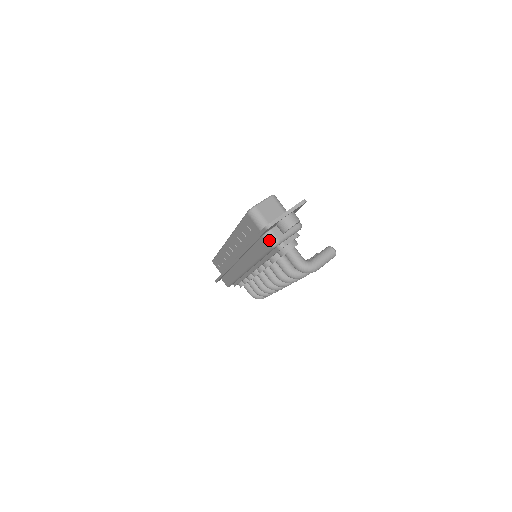
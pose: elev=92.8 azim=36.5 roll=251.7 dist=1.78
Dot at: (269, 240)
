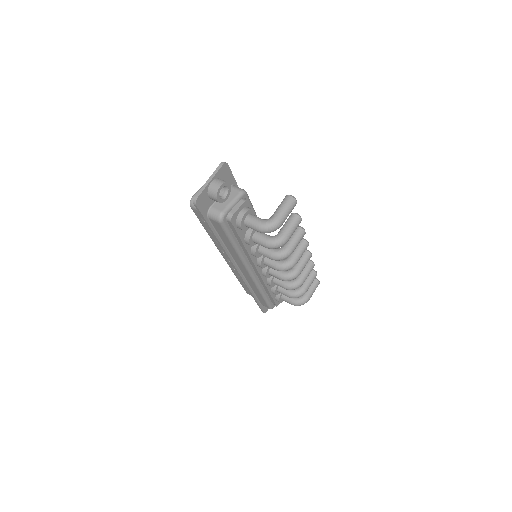
Dot at: (214, 217)
